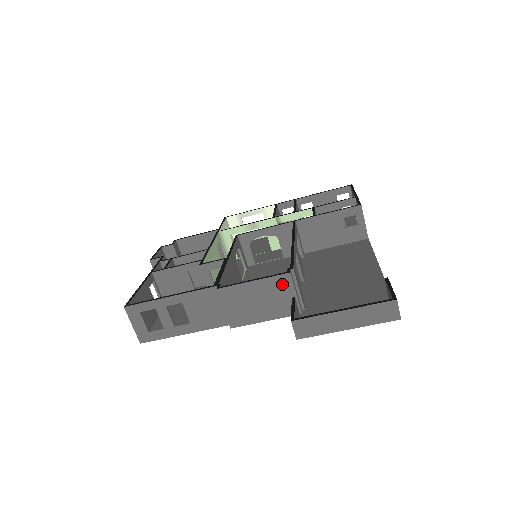
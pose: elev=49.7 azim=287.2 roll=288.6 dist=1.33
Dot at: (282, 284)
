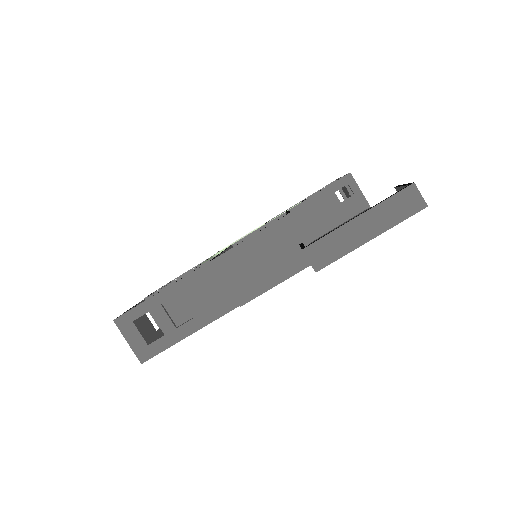
Dot at: (283, 231)
